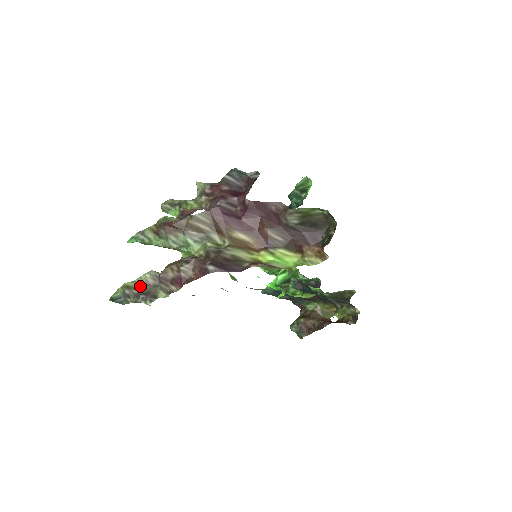
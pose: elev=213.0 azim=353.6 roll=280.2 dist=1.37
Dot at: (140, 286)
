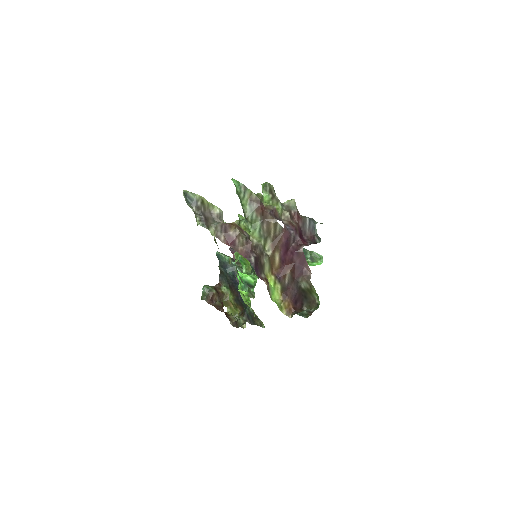
Dot at: (208, 209)
